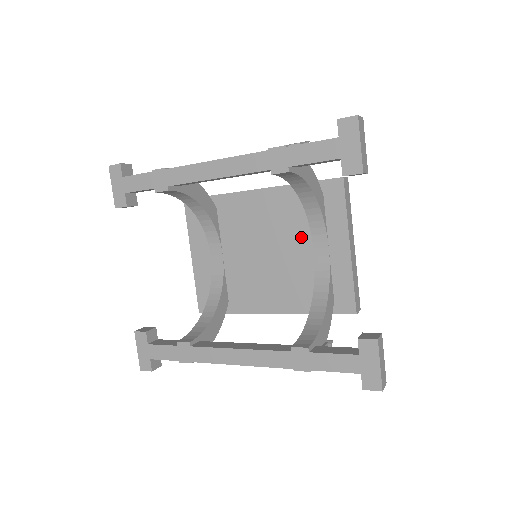
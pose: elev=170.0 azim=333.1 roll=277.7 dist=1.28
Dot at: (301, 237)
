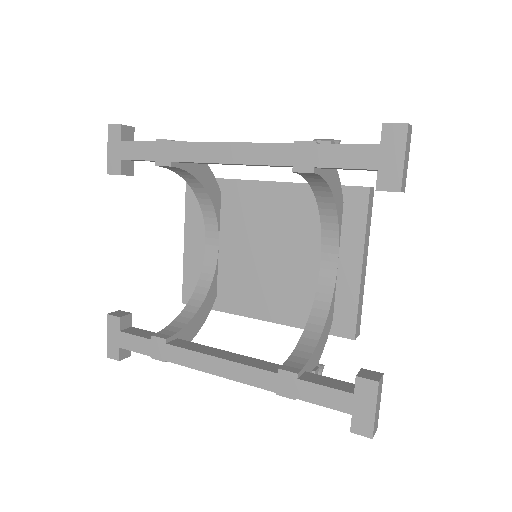
Dot at: (309, 244)
